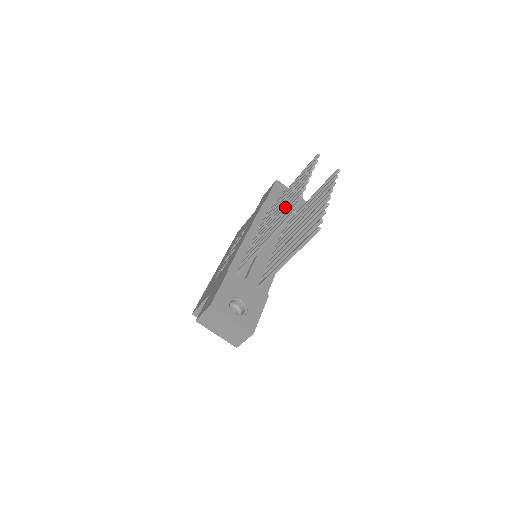
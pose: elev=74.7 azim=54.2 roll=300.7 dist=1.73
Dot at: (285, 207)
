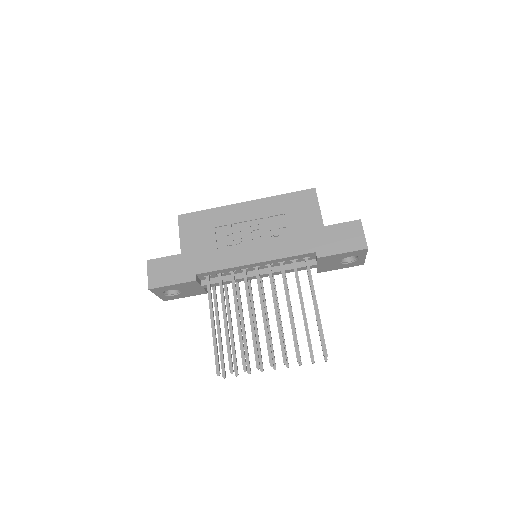
Dot at: (252, 337)
